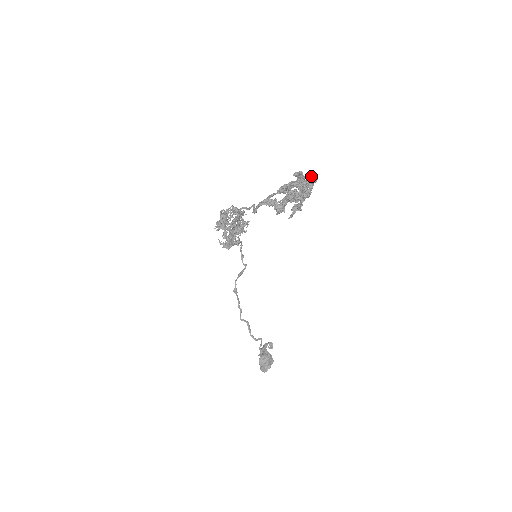
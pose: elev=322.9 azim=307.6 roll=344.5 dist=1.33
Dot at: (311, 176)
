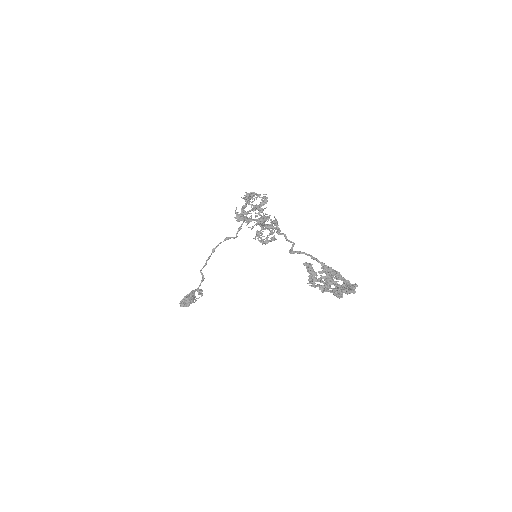
Dot at: (354, 287)
